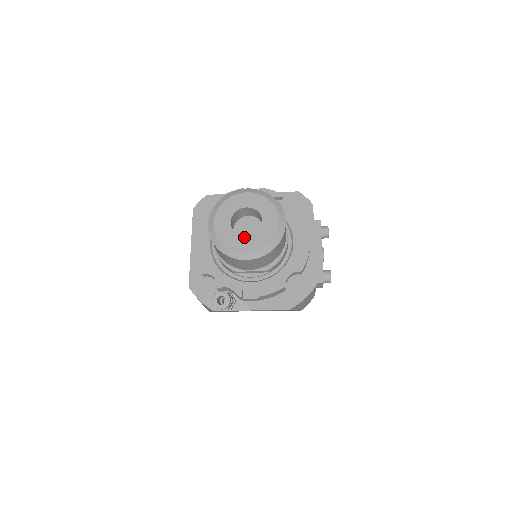
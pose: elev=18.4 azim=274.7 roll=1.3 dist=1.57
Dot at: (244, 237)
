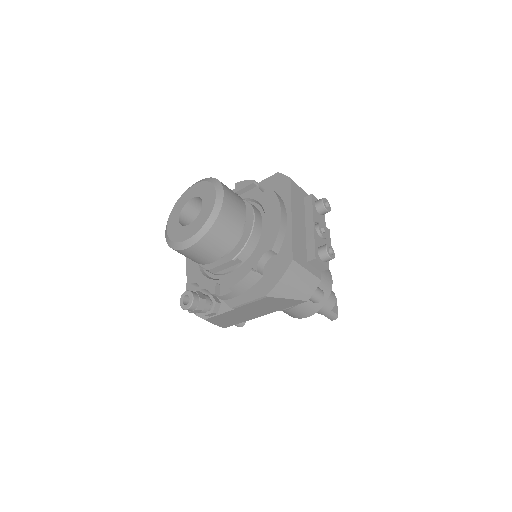
Dot at: (187, 226)
